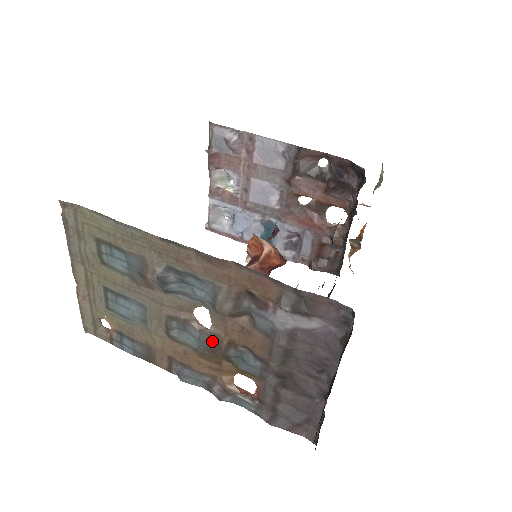
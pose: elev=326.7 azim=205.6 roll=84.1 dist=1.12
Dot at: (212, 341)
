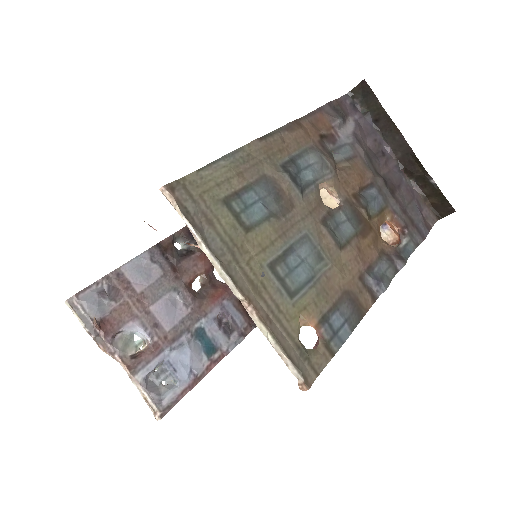
Dot at: (351, 209)
